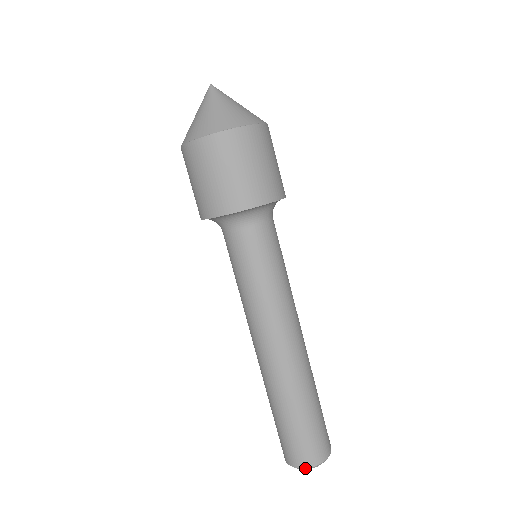
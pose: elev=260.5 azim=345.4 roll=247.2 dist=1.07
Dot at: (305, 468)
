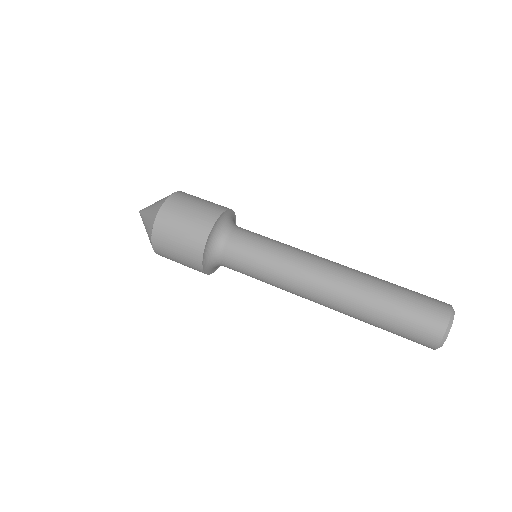
Dot at: (451, 312)
